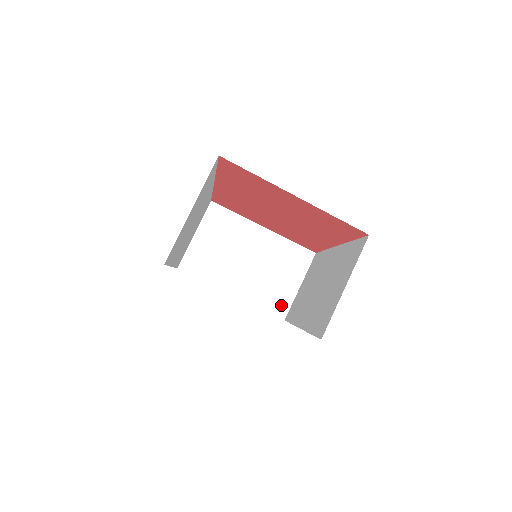
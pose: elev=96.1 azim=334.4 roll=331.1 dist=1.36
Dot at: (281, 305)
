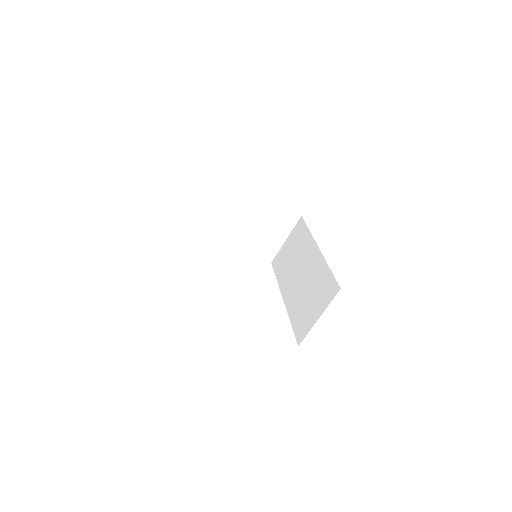
Dot at: (270, 253)
